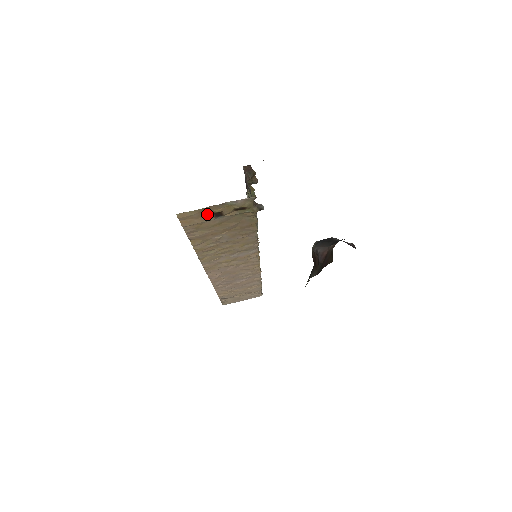
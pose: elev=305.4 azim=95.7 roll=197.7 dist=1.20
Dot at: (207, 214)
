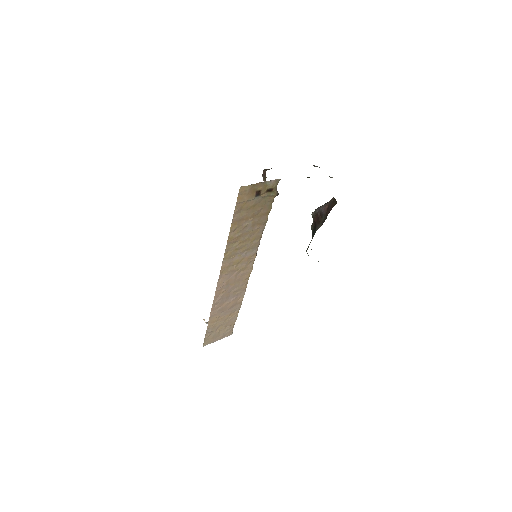
Dot at: (253, 192)
